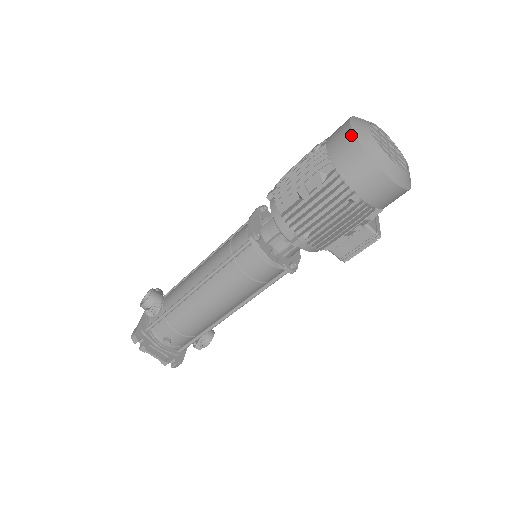
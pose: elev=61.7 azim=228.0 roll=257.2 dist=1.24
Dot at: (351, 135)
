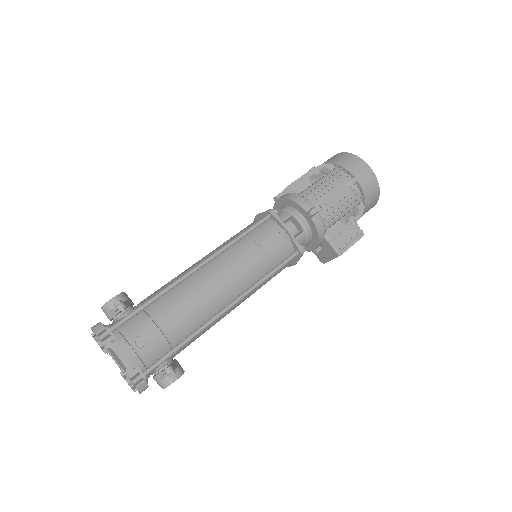
Dot at: (341, 153)
